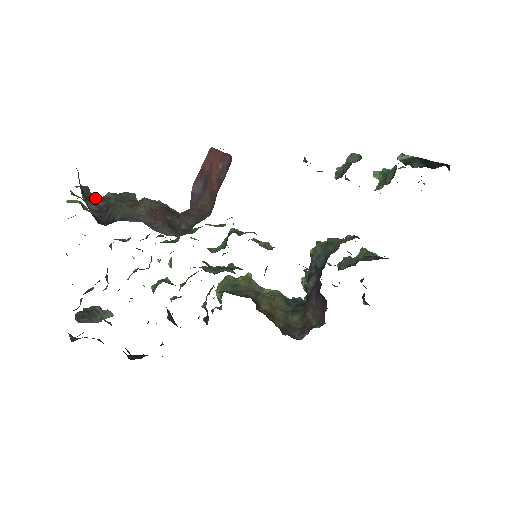
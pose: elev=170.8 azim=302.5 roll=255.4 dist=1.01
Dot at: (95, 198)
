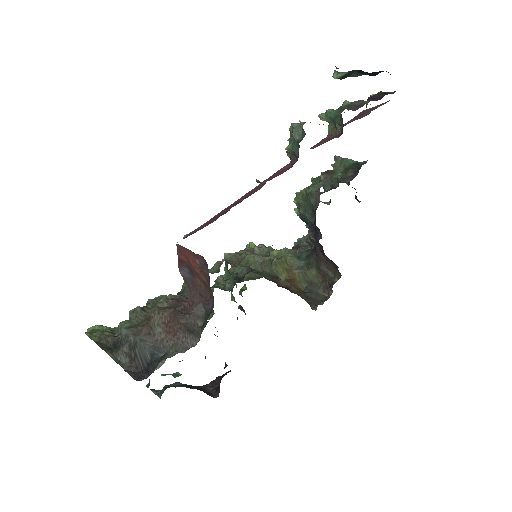
Dot at: (116, 343)
